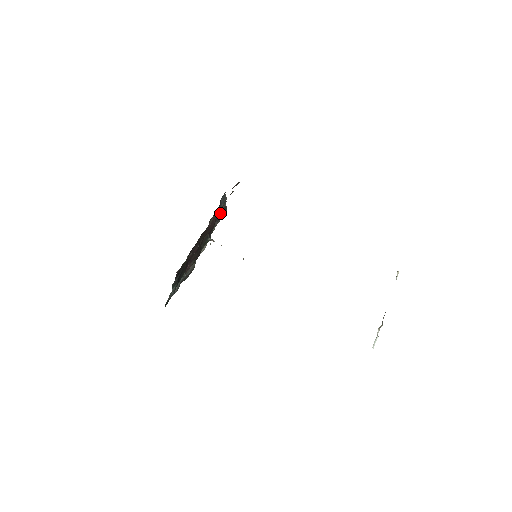
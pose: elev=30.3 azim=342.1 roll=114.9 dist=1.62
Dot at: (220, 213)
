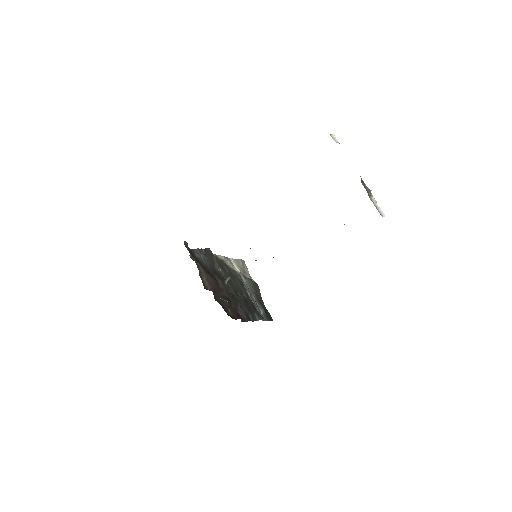
Dot at: (208, 261)
